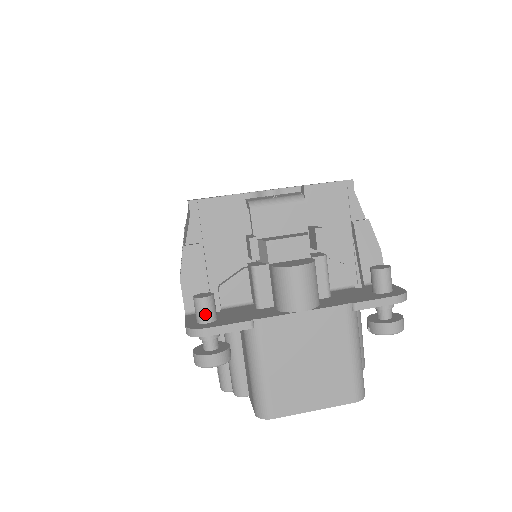
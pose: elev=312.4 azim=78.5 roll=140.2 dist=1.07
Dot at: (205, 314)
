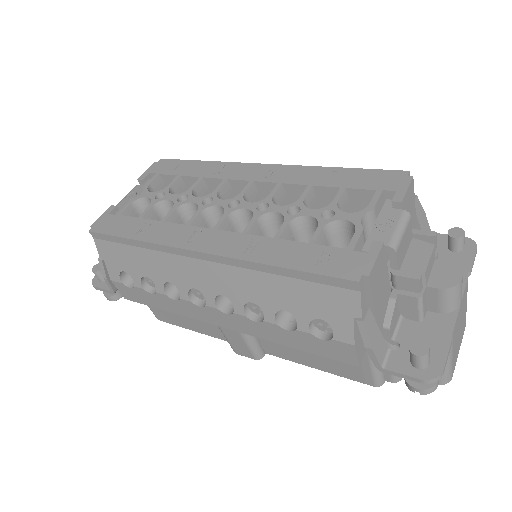
Dot at: (429, 360)
